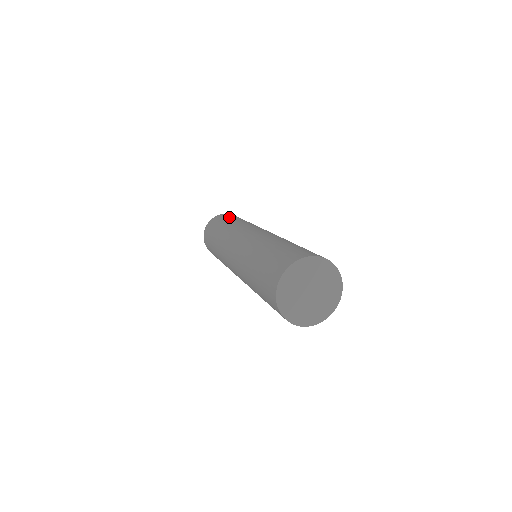
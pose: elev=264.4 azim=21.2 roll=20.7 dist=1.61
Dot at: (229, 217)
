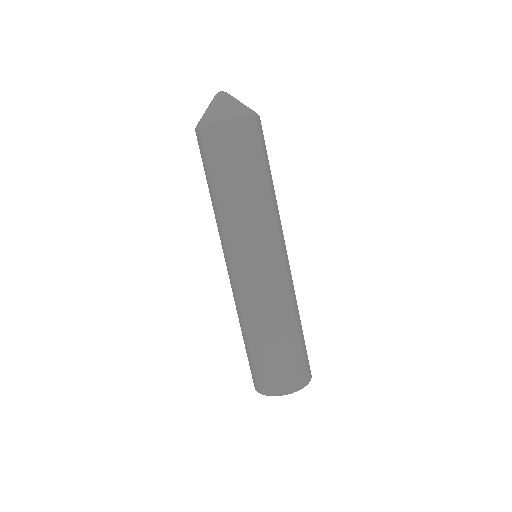
Dot at: (263, 156)
